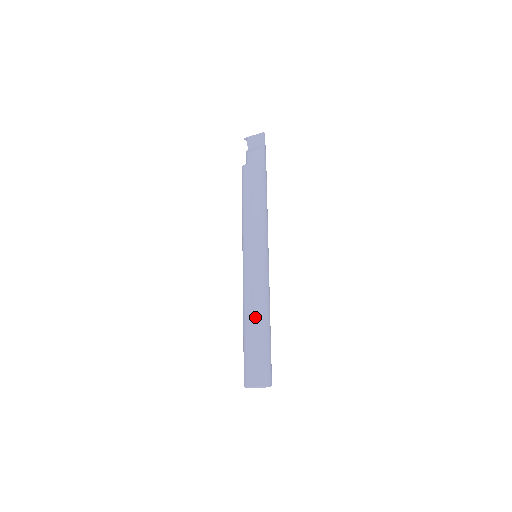
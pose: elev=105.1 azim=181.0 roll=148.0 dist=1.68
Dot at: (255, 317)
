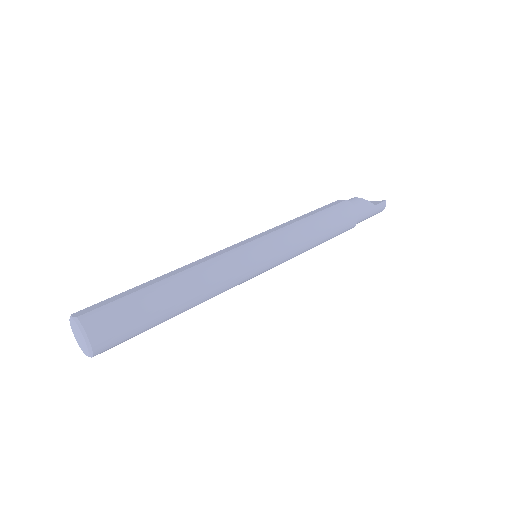
Dot at: (177, 274)
